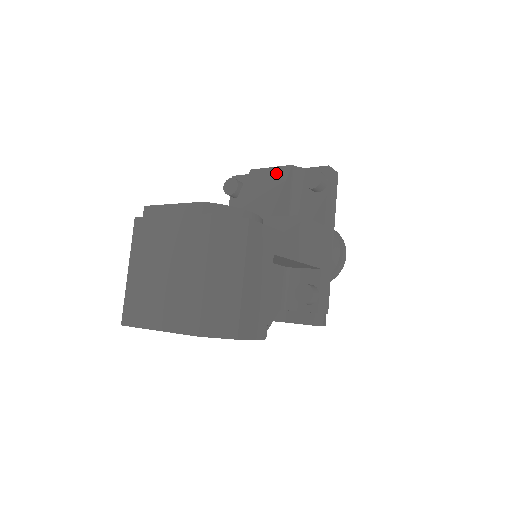
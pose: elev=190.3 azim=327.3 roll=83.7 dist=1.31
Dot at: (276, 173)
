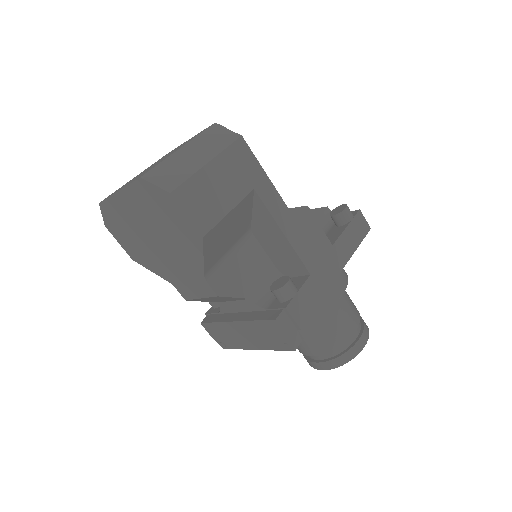
Dot at: occluded
